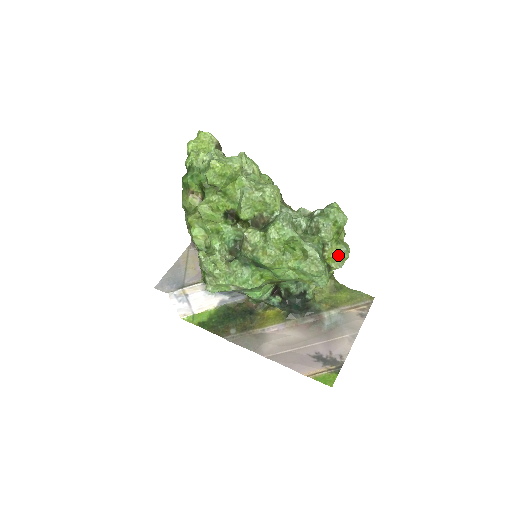
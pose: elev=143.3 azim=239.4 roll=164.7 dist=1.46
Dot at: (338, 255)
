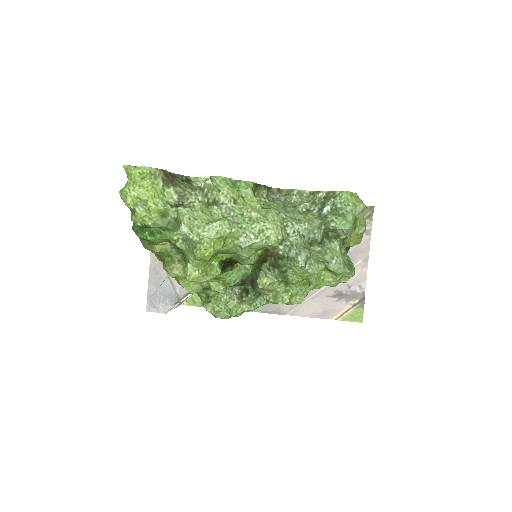
Dot at: (357, 238)
